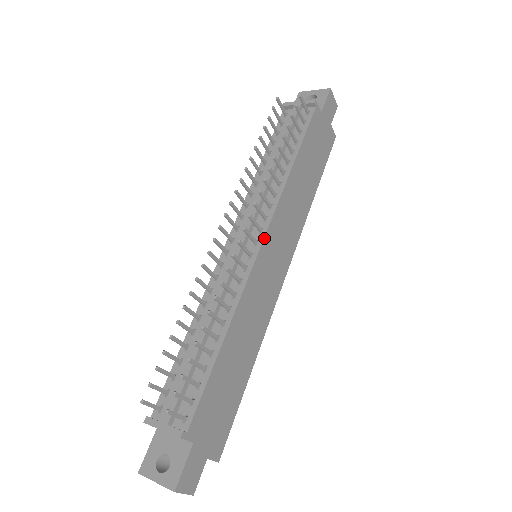
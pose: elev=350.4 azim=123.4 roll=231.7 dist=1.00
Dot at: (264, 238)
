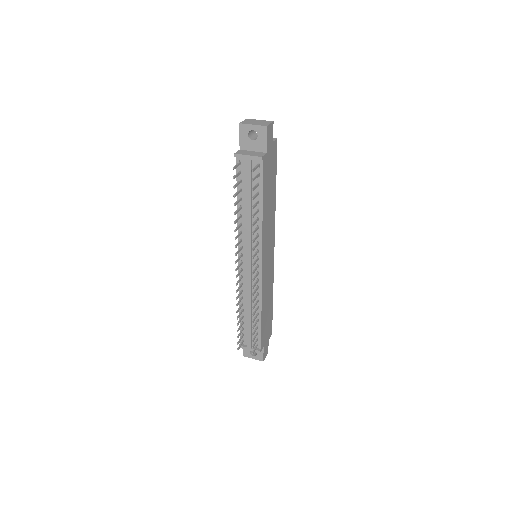
Dot at: (262, 263)
